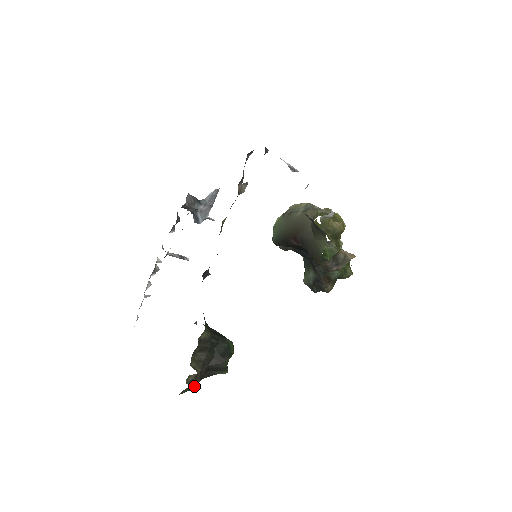
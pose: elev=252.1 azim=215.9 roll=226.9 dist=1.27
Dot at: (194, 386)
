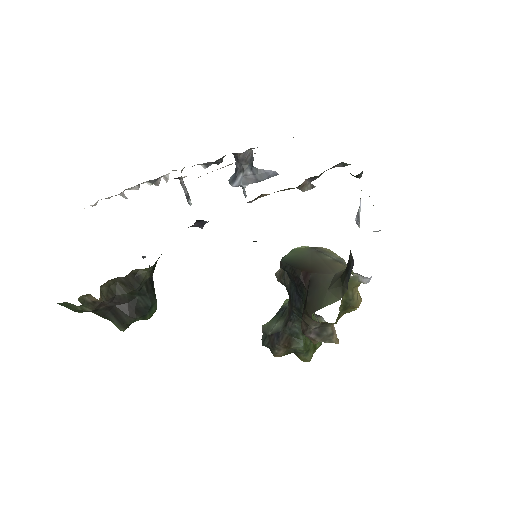
Dot at: (81, 311)
